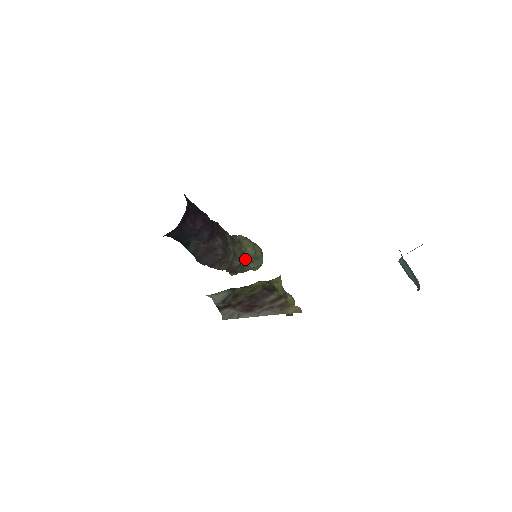
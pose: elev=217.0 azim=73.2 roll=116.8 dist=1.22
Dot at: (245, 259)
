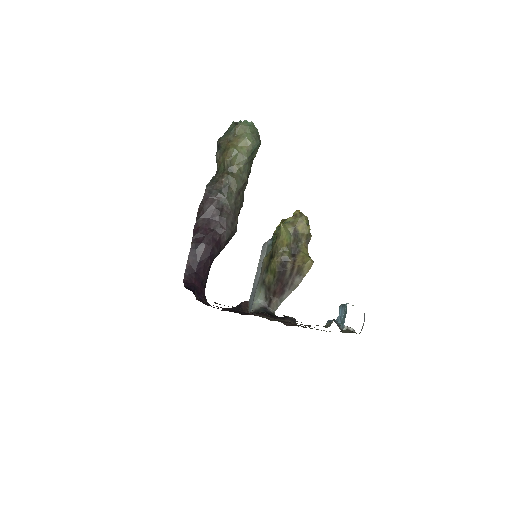
Dot at: (246, 171)
